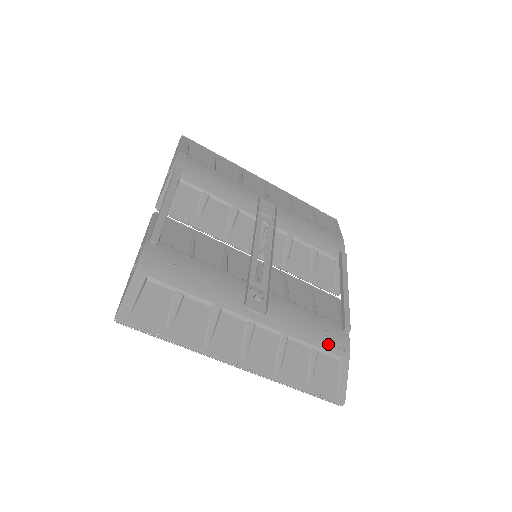
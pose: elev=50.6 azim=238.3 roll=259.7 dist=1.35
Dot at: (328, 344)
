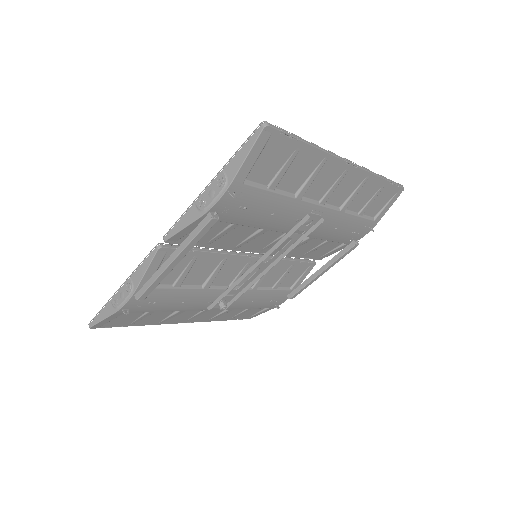
Dot at: (265, 306)
